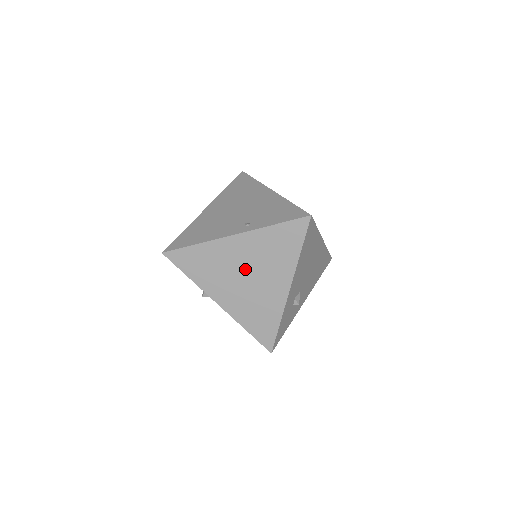
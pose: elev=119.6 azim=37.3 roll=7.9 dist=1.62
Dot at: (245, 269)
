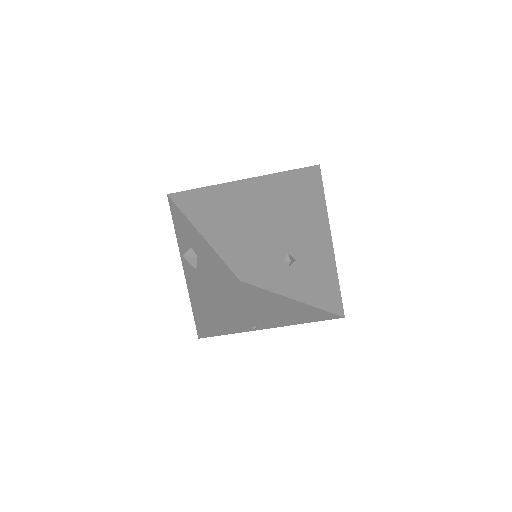
Dot at: (242, 203)
